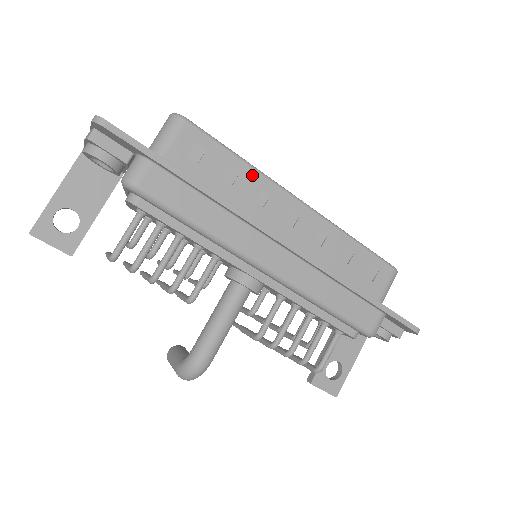
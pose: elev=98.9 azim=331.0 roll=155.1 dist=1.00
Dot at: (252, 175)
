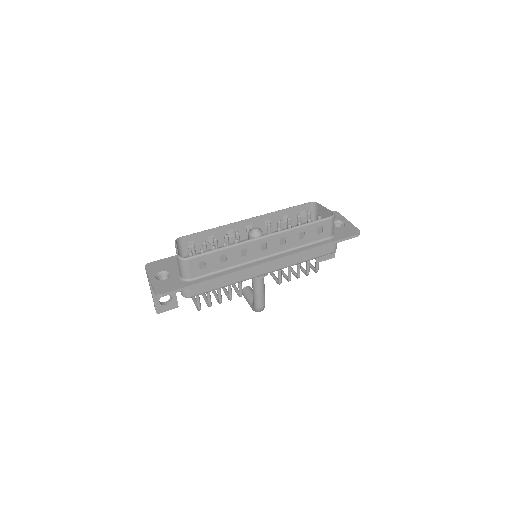
Dot at: (232, 250)
